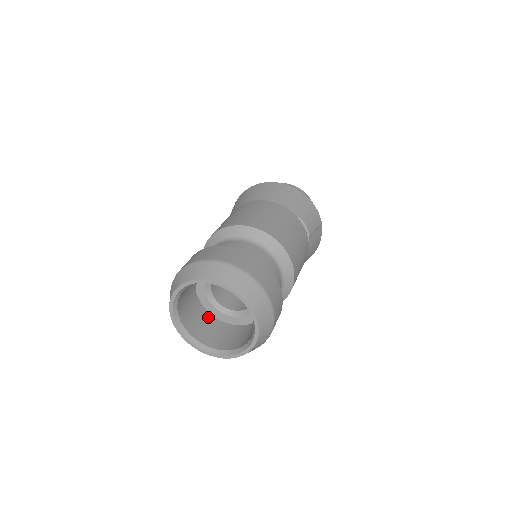
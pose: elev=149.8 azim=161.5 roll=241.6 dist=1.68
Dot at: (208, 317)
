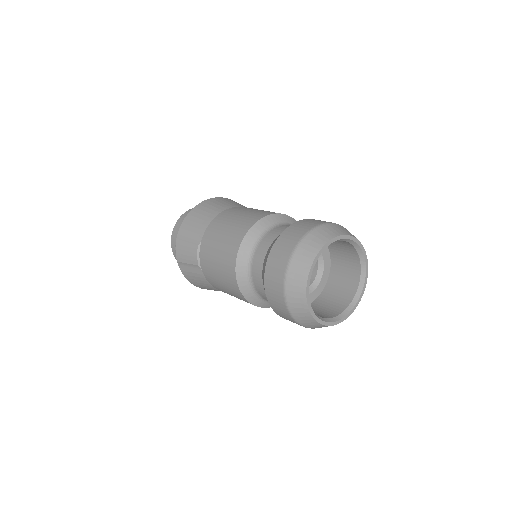
Dot at: occluded
